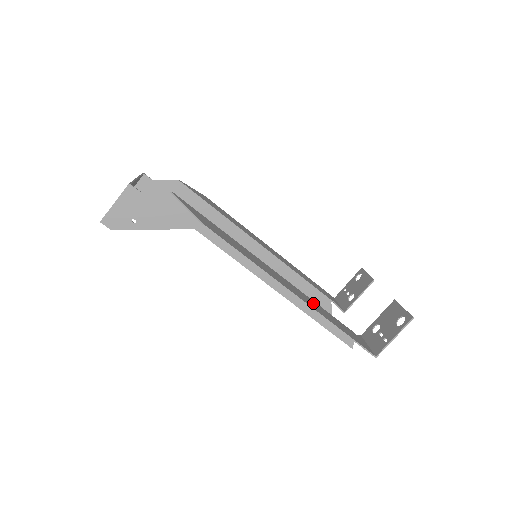
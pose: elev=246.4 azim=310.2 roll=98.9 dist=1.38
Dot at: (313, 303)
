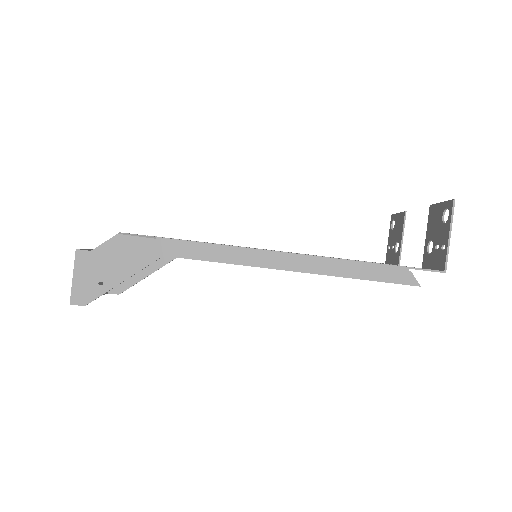
Dot at: occluded
